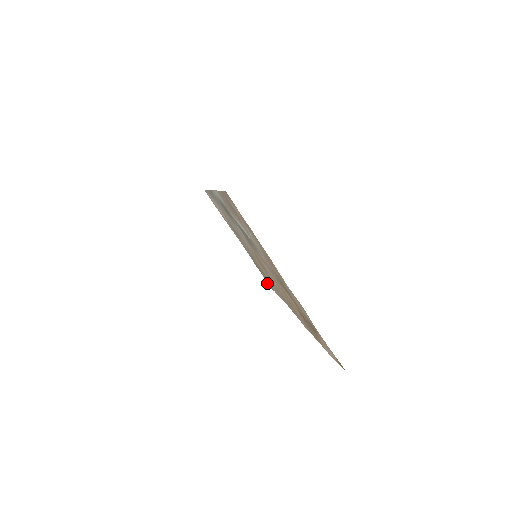
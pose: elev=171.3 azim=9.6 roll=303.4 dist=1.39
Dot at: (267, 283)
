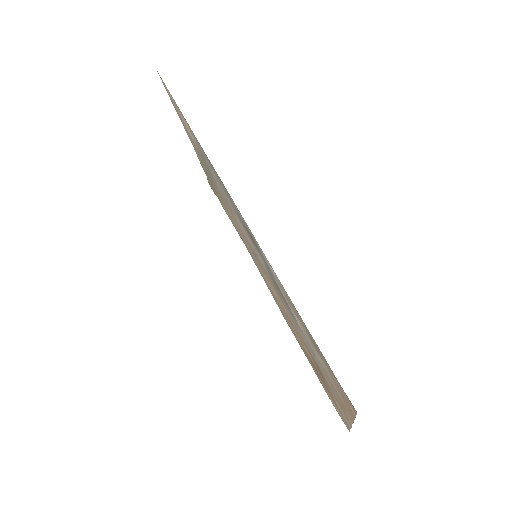
Dot at: (209, 183)
